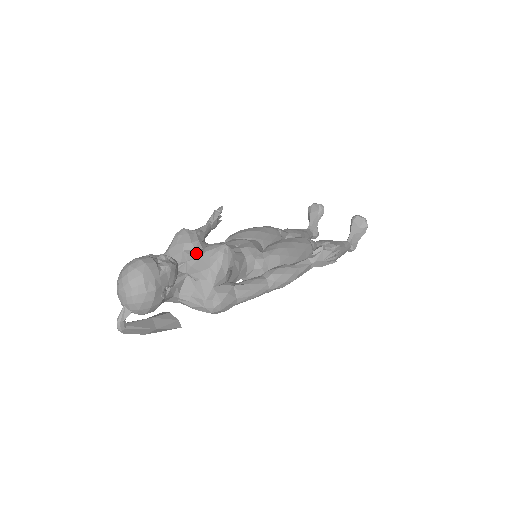
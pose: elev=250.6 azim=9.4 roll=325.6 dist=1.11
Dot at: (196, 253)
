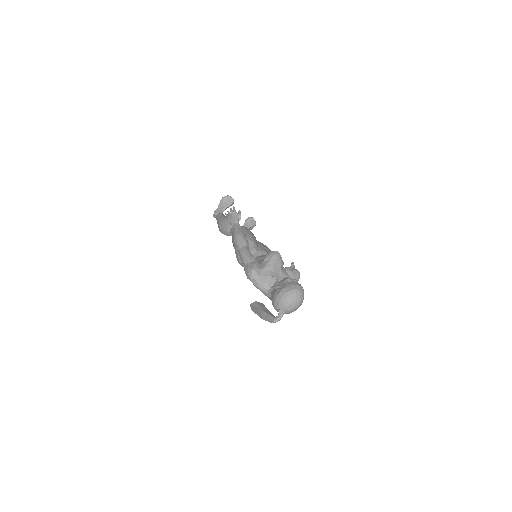
Dot at: (286, 272)
